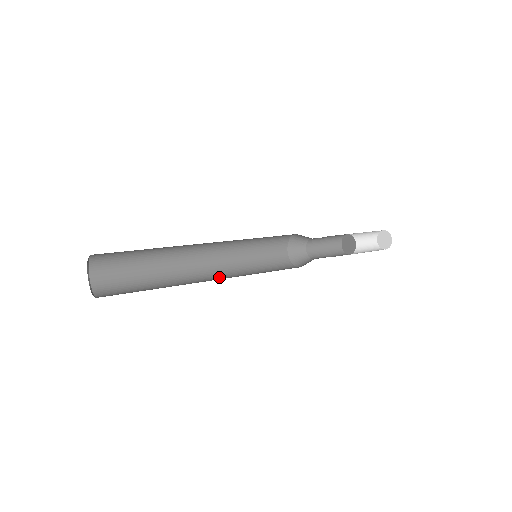
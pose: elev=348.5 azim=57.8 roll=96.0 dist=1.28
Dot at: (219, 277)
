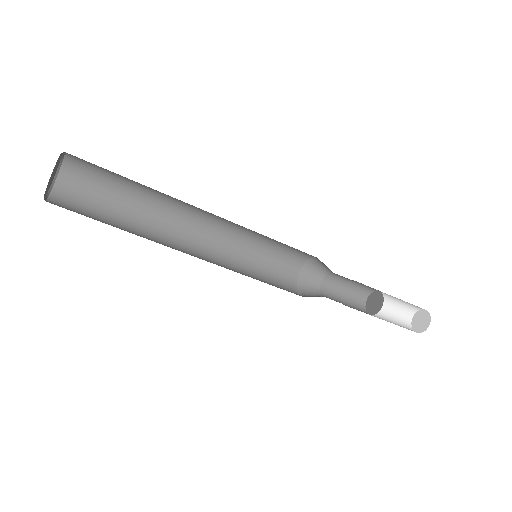
Dot at: occluded
